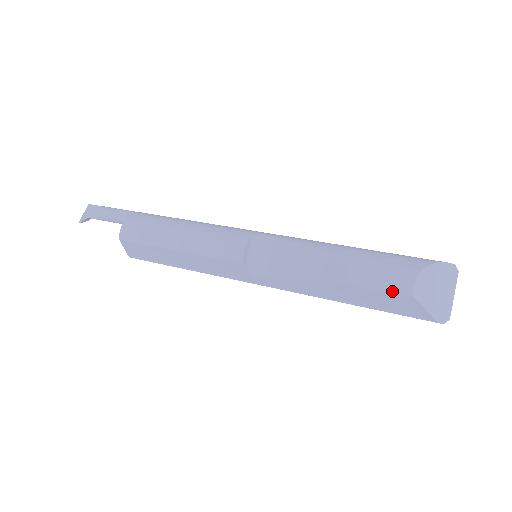
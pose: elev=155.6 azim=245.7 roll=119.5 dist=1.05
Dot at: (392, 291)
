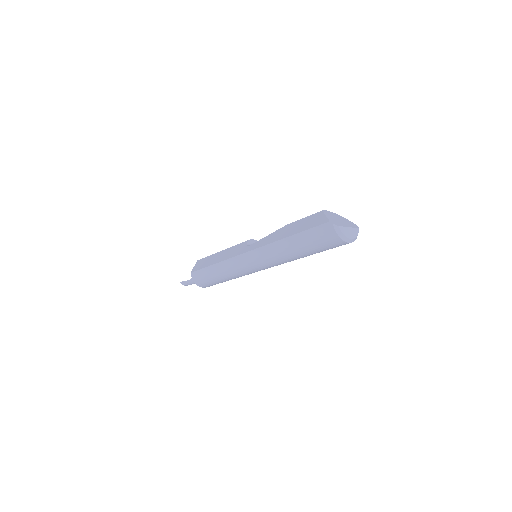
Dot at: (313, 214)
